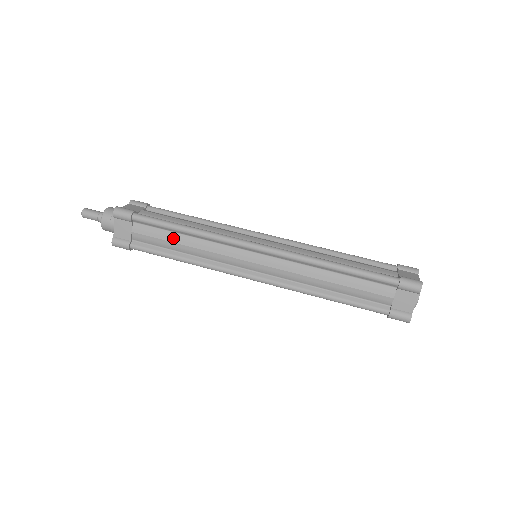
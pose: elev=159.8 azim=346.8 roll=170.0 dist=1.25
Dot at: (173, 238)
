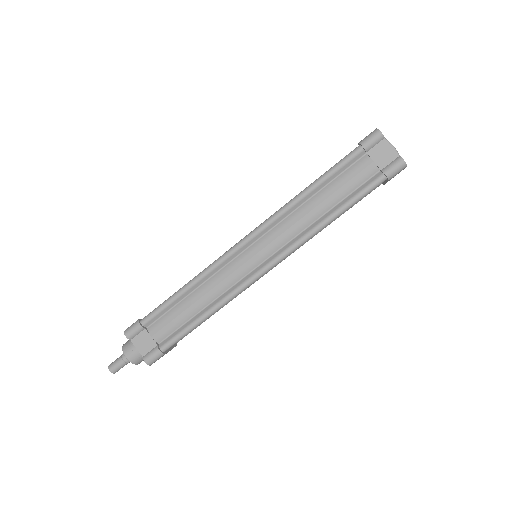
Dot at: (183, 306)
